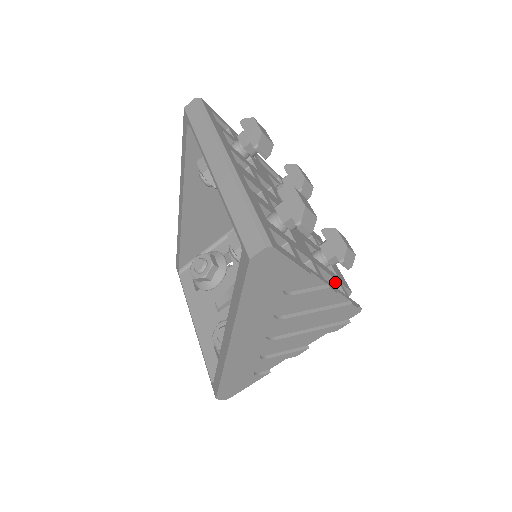
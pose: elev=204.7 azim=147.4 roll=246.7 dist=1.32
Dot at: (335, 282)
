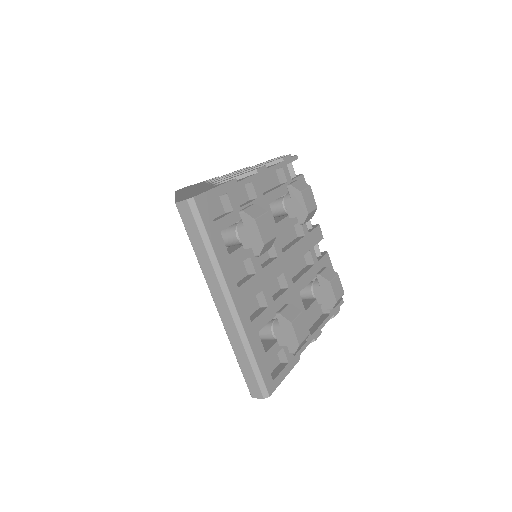
Dot at: occluded
